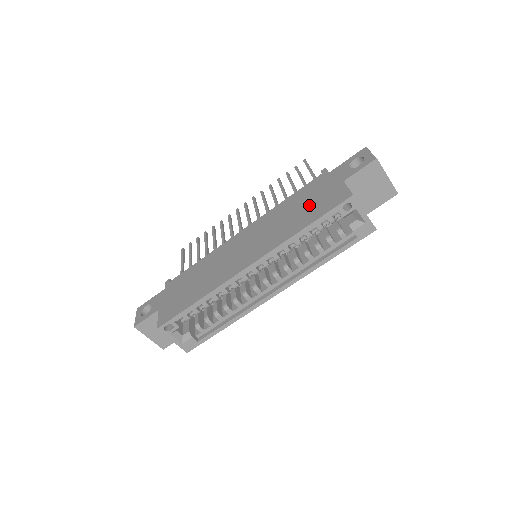
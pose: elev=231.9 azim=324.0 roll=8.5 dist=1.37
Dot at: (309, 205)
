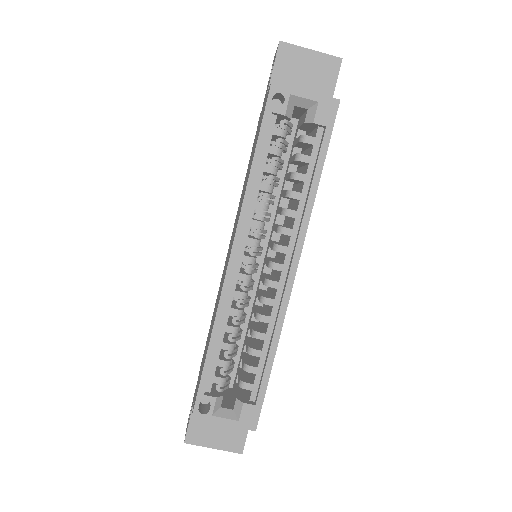
Dot at: (254, 147)
